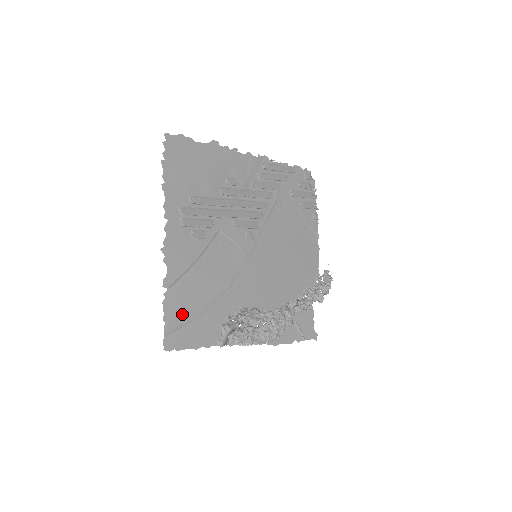
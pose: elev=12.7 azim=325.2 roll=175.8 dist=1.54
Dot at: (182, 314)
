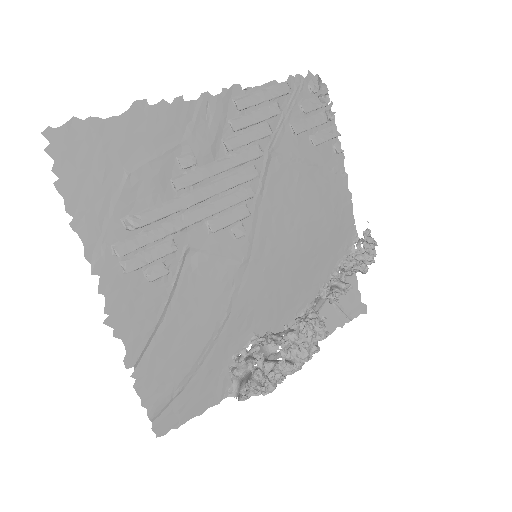
Dot at: (167, 386)
